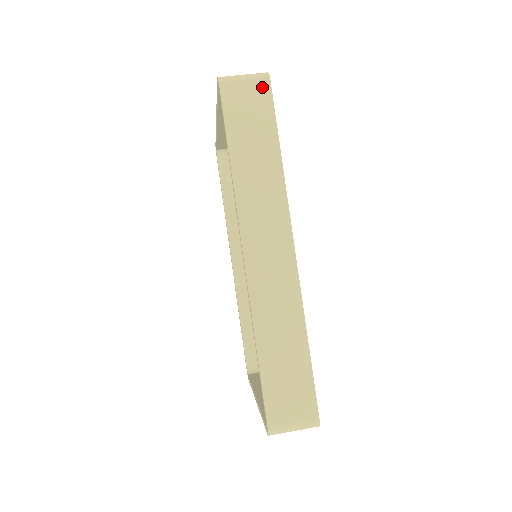
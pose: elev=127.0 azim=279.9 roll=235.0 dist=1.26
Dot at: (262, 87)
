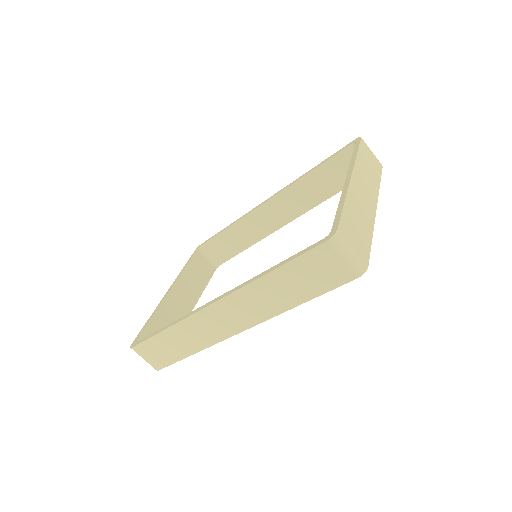
Dot at: (346, 275)
